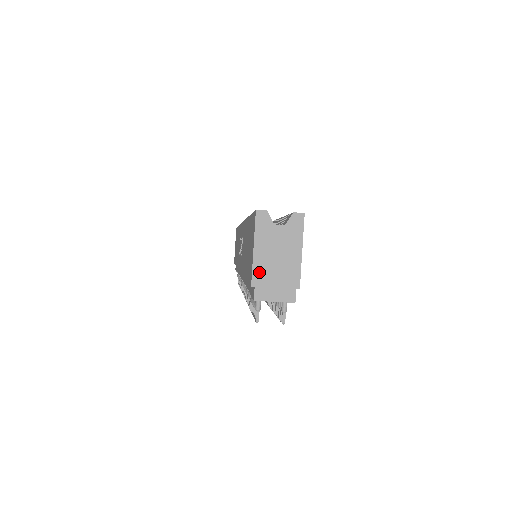
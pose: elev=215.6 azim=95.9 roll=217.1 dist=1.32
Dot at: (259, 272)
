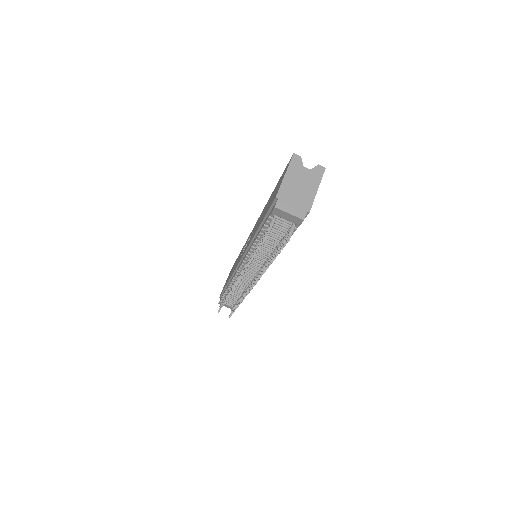
Dot at: (284, 191)
